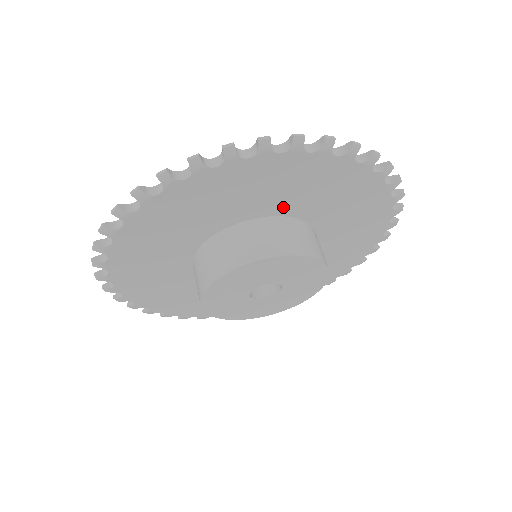
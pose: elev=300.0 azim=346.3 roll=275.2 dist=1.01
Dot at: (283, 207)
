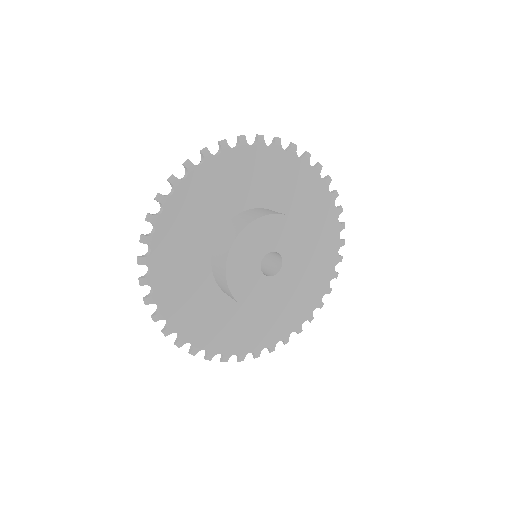
Dot at: occluded
